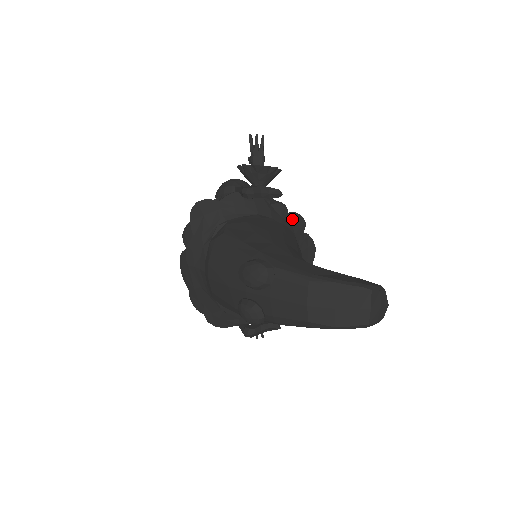
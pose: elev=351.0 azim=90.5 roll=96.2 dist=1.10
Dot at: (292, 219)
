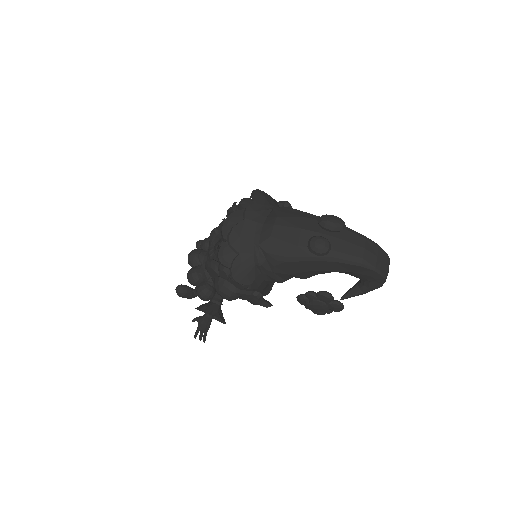
Dot at: occluded
